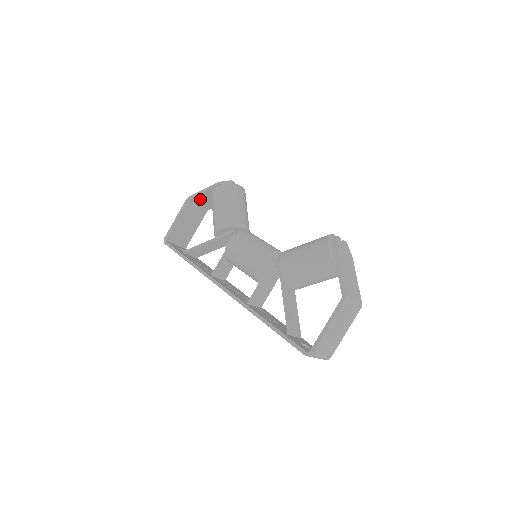
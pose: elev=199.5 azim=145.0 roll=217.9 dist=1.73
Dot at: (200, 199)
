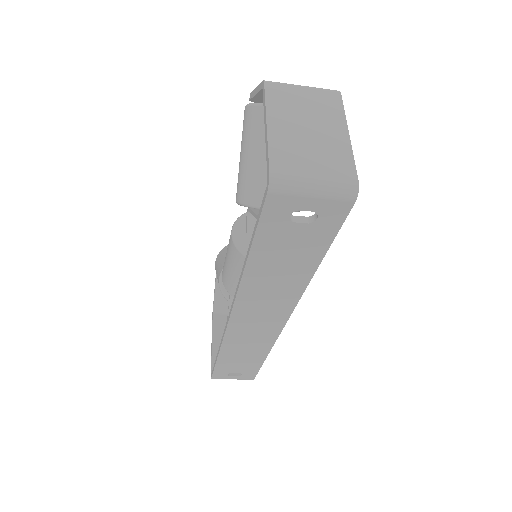
Dot at: (224, 302)
